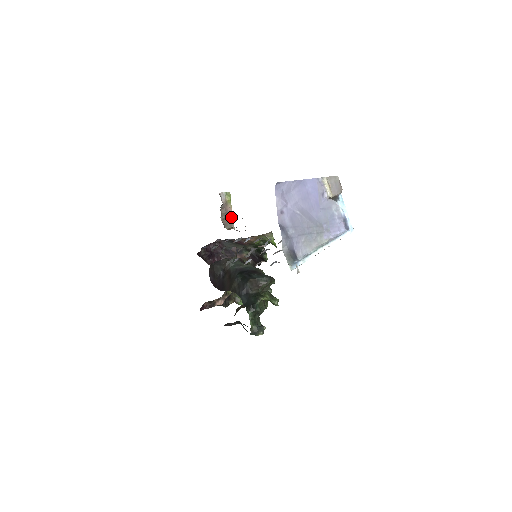
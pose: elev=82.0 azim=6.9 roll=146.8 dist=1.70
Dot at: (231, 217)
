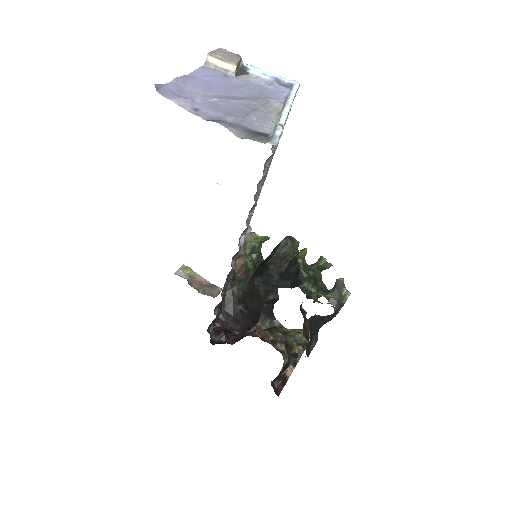
Dot at: (209, 284)
